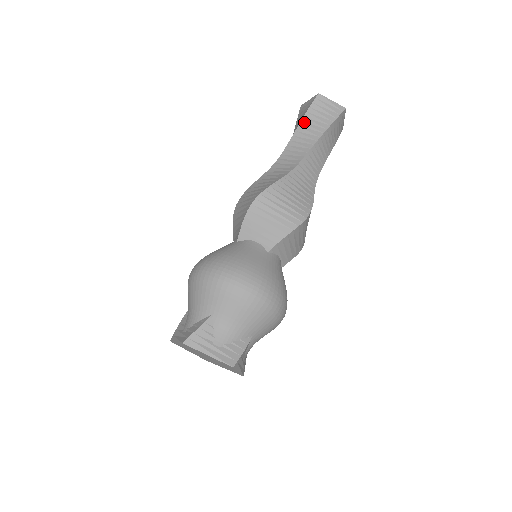
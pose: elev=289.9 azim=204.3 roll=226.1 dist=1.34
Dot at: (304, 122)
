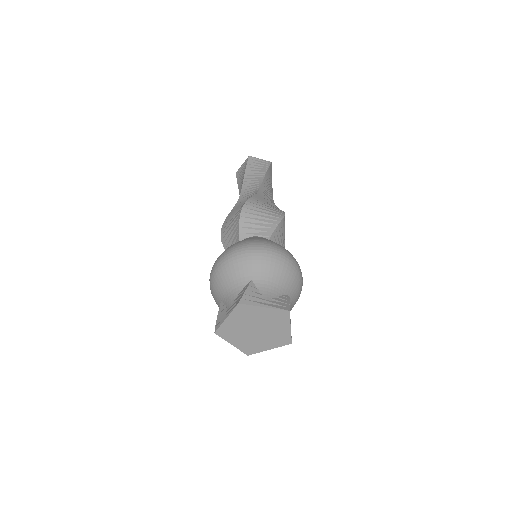
Dot at: (247, 172)
